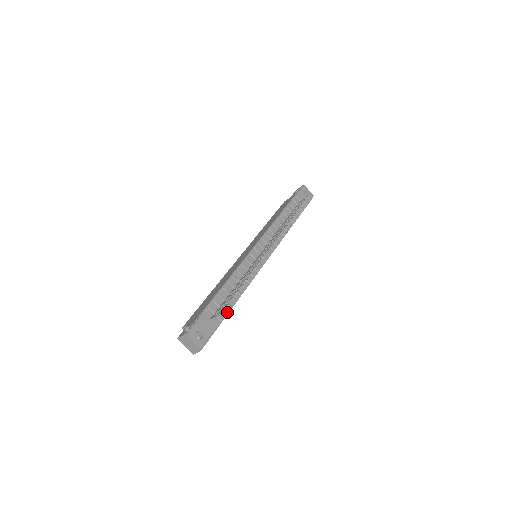
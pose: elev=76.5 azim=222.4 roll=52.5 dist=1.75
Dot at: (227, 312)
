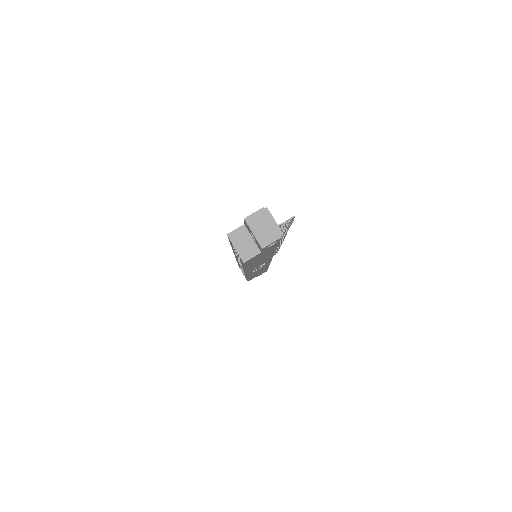
Dot at: occluded
